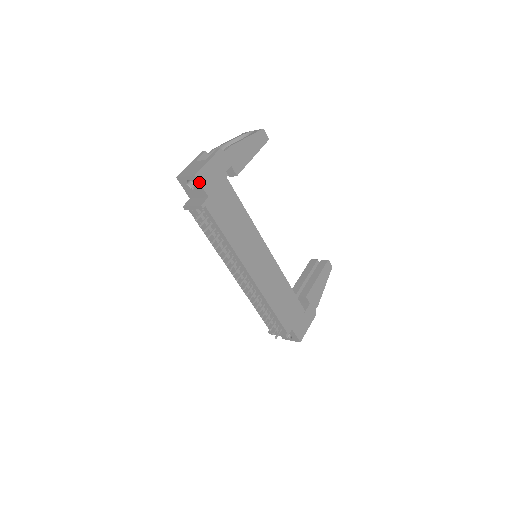
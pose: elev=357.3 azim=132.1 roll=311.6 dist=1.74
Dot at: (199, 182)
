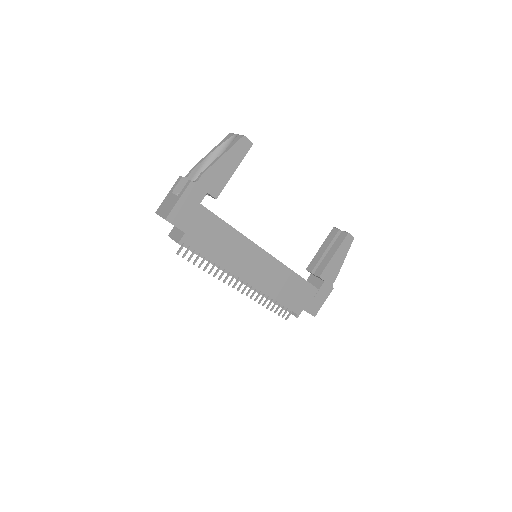
Dot at: occluded
